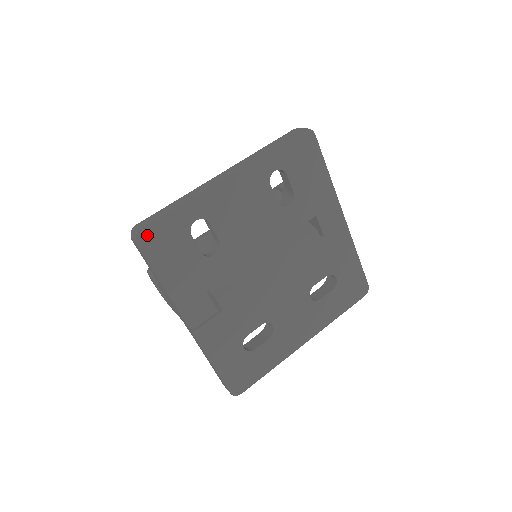
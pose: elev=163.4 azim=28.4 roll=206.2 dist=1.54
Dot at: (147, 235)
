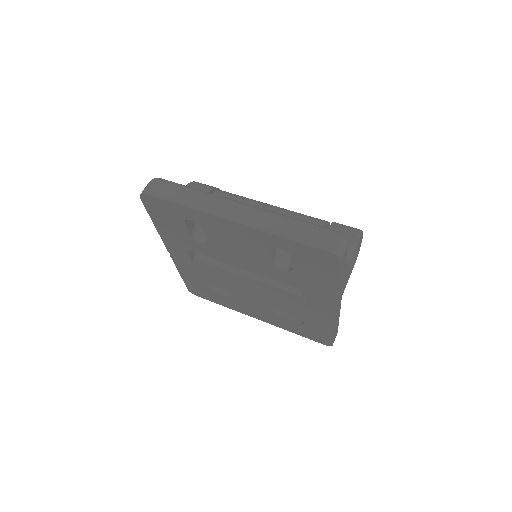
Dot at: (149, 199)
